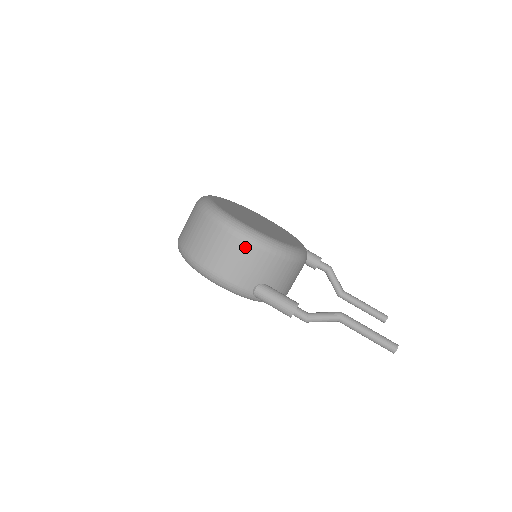
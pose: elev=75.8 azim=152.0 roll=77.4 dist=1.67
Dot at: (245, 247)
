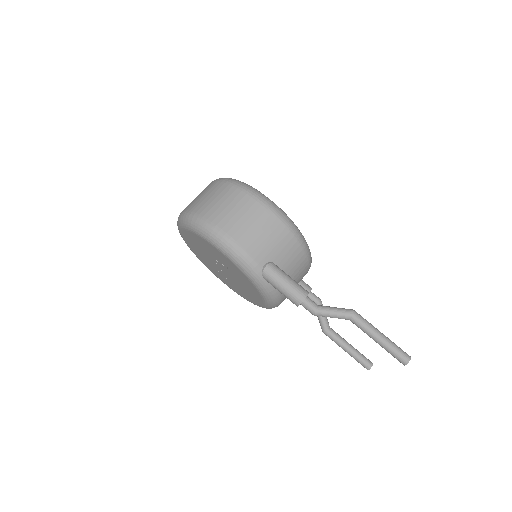
Dot at: (268, 216)
